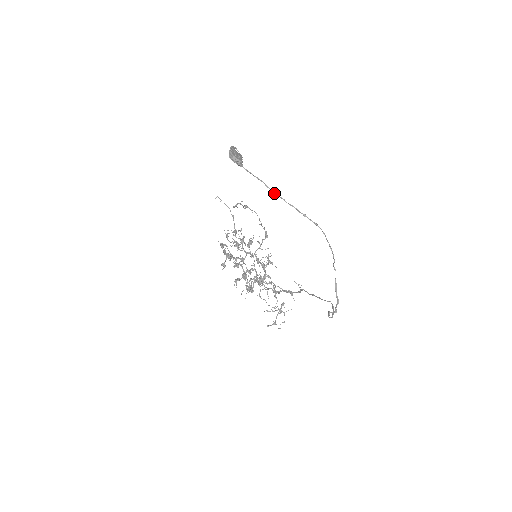
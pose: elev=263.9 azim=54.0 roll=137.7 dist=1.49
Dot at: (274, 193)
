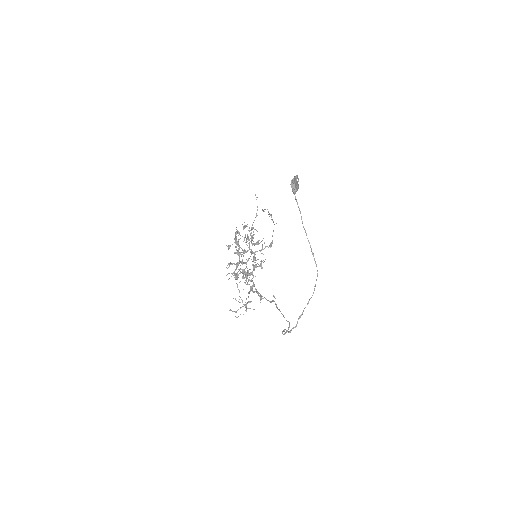
Dot at: (303, 226)
